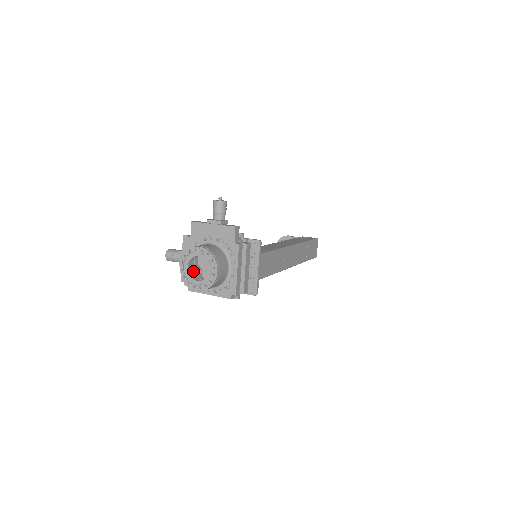
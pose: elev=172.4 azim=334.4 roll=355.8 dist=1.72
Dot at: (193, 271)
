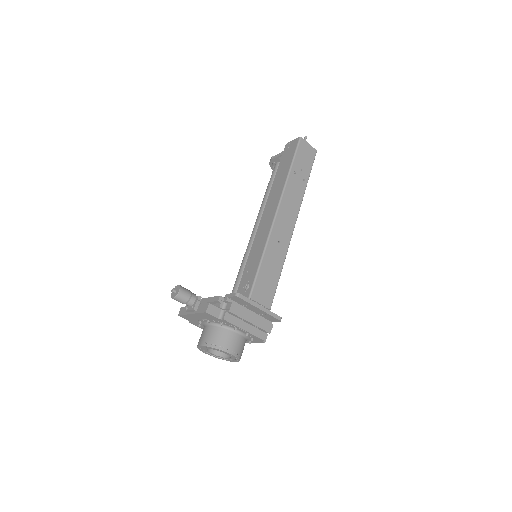
Dot at: occluded
